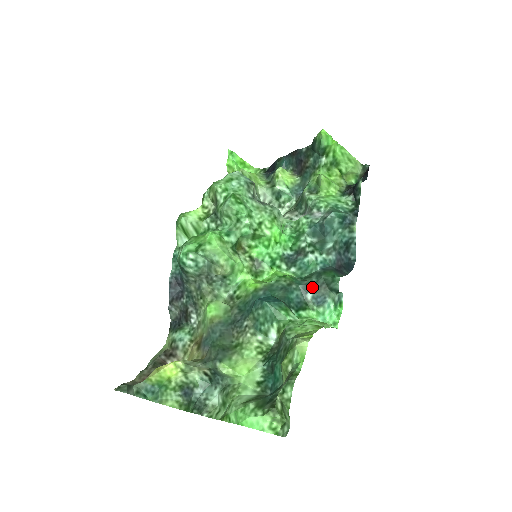
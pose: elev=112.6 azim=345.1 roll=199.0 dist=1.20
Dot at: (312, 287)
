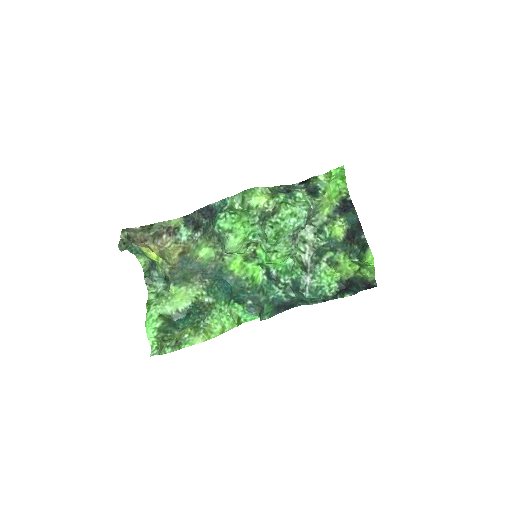
Dot at: (256, 301)
